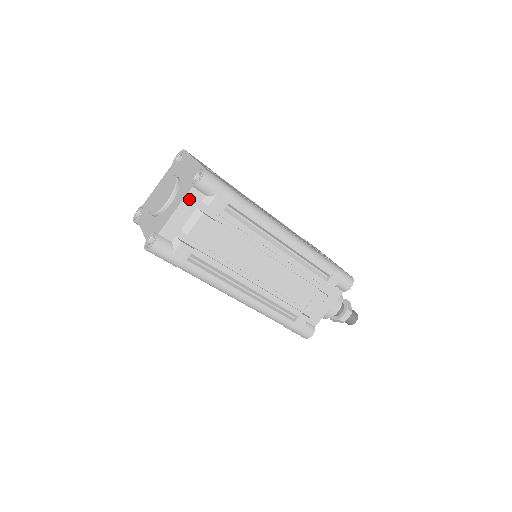
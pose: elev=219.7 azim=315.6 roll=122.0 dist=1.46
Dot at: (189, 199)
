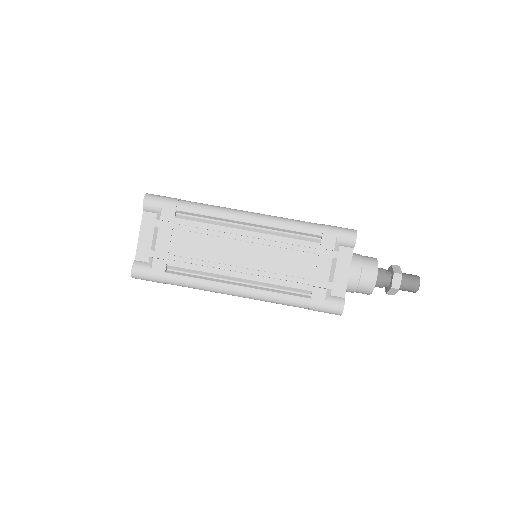
Dot at: (145, 222)
